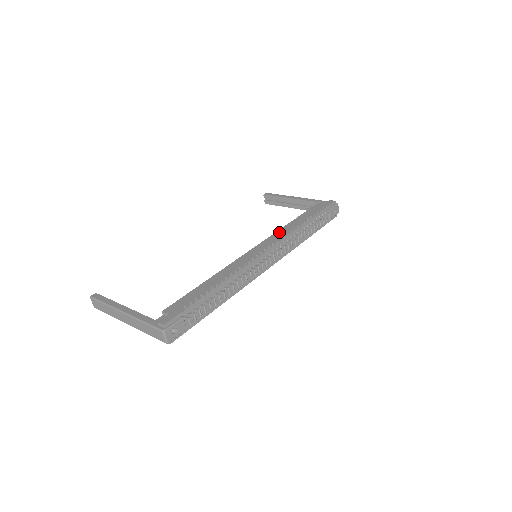
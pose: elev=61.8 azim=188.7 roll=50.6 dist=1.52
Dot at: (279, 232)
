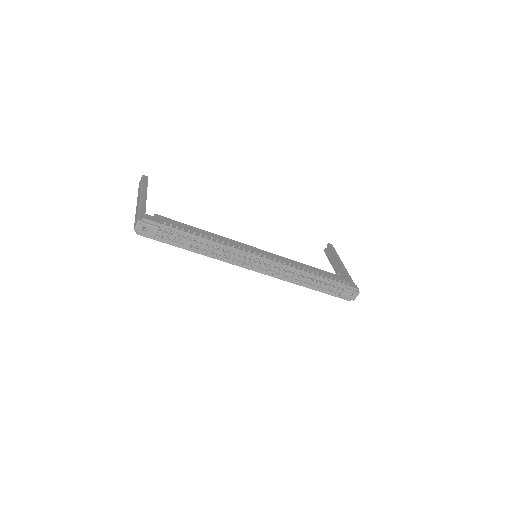
Dot at: (290, 260)
